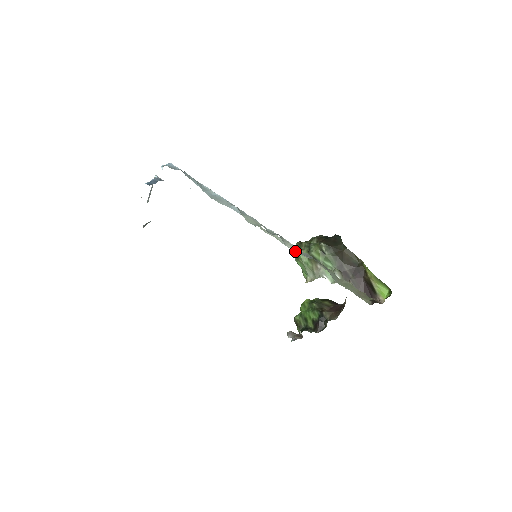
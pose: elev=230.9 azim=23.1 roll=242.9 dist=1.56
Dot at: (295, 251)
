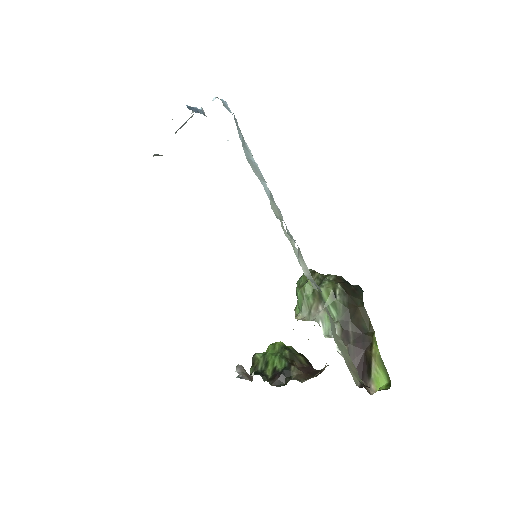
Dot at: (305, 272)
